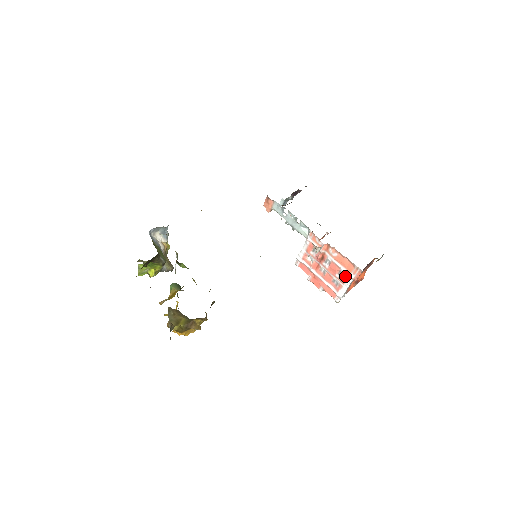
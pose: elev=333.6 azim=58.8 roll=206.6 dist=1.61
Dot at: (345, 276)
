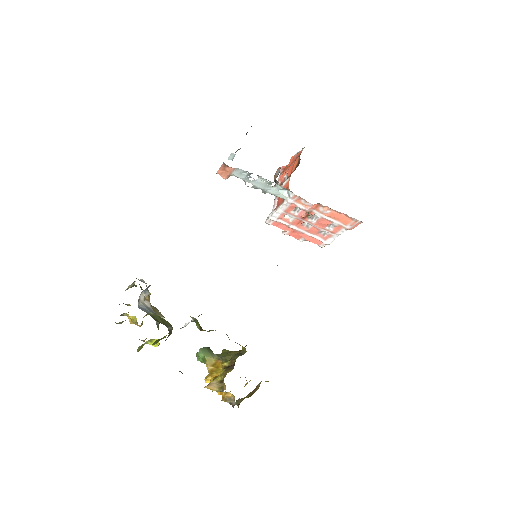
Dot at: (338, 228)
